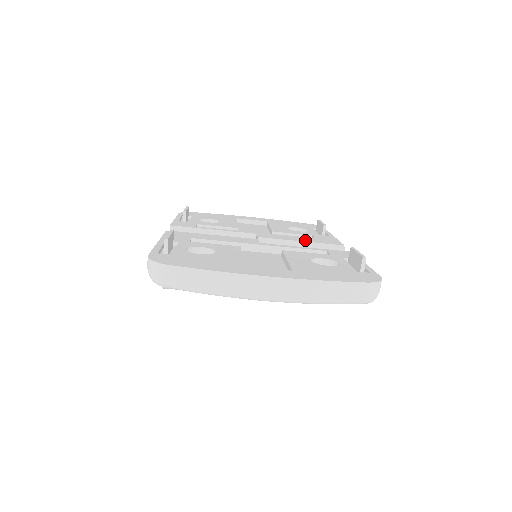
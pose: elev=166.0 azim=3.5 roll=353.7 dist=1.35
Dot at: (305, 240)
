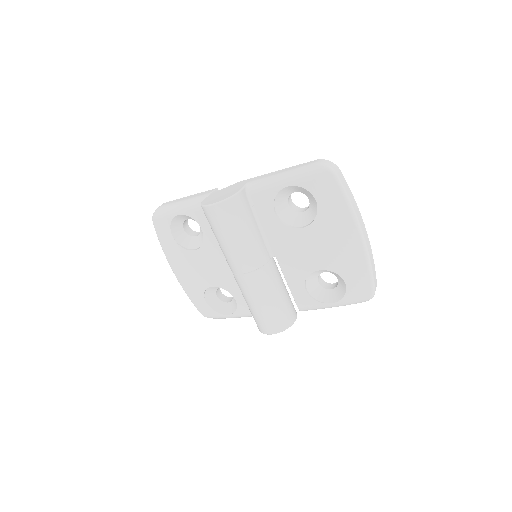
Dot at: occluded
